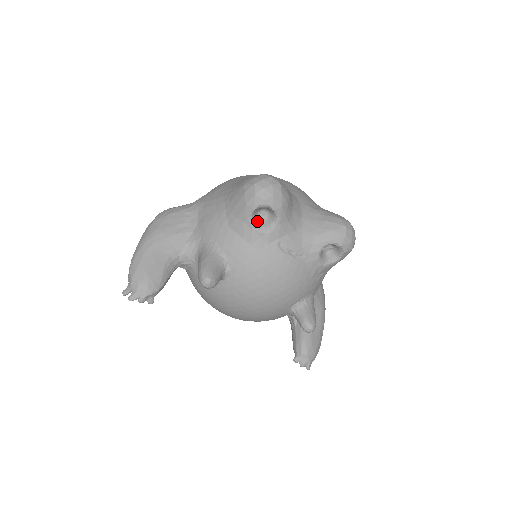
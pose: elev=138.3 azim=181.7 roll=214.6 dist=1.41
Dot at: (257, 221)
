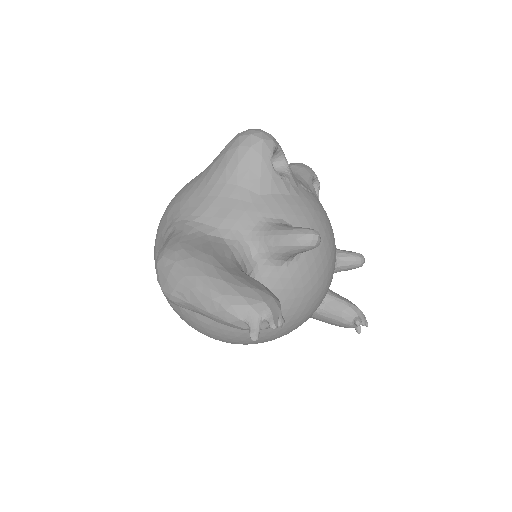
Dot at: occluded
